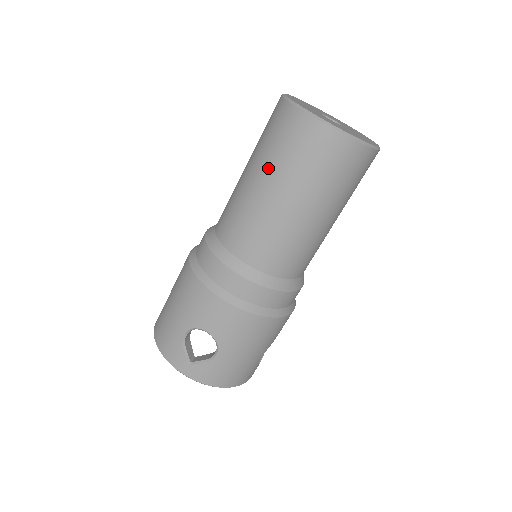
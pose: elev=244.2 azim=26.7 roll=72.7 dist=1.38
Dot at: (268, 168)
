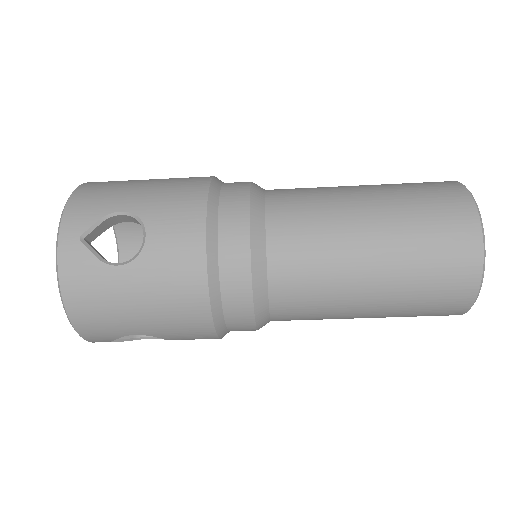
Dot at: (393, 304)
